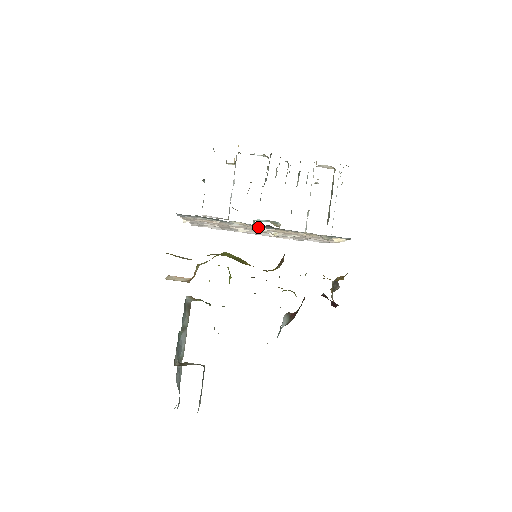
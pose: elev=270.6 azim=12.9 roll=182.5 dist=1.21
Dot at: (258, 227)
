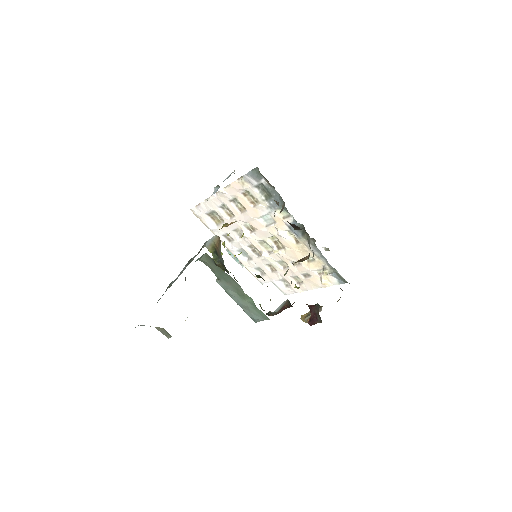
Dot at: (284, 231)
